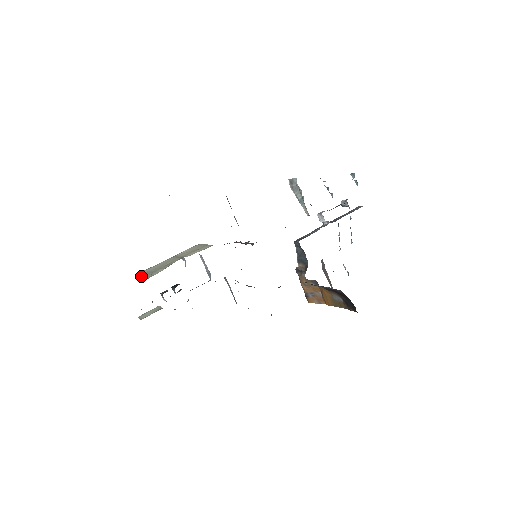
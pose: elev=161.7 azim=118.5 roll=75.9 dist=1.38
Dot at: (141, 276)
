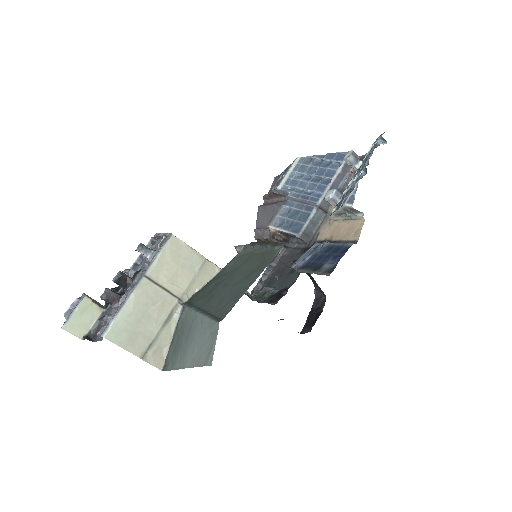
Dot at: (135, 353)
